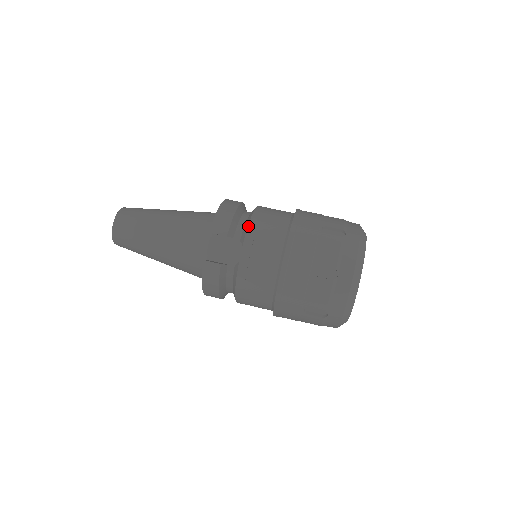
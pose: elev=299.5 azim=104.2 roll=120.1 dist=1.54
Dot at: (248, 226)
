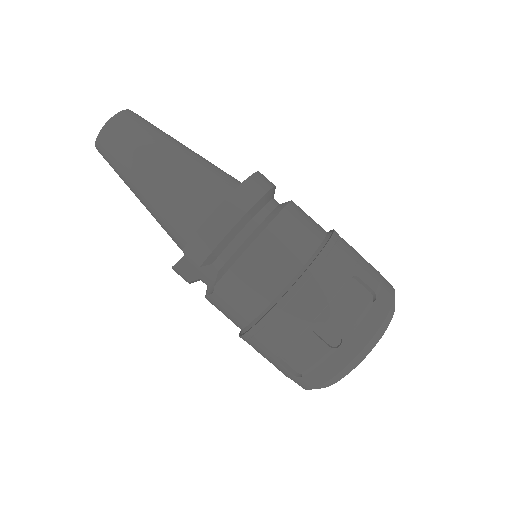
Dot at: (229, 269)
